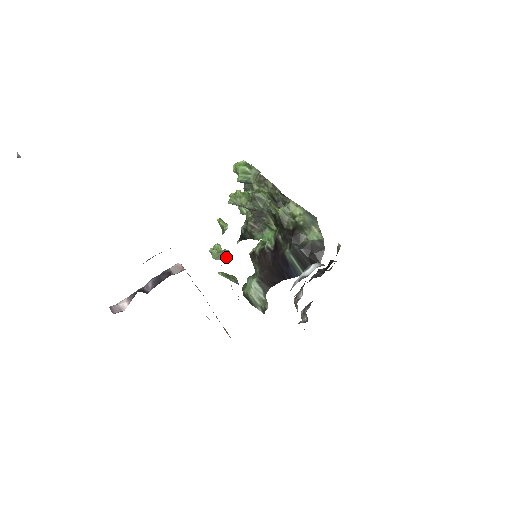
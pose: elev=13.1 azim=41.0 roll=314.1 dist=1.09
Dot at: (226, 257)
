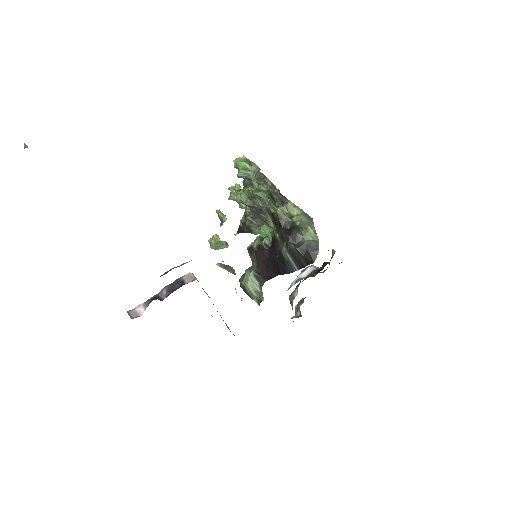
Dot at: occluded
